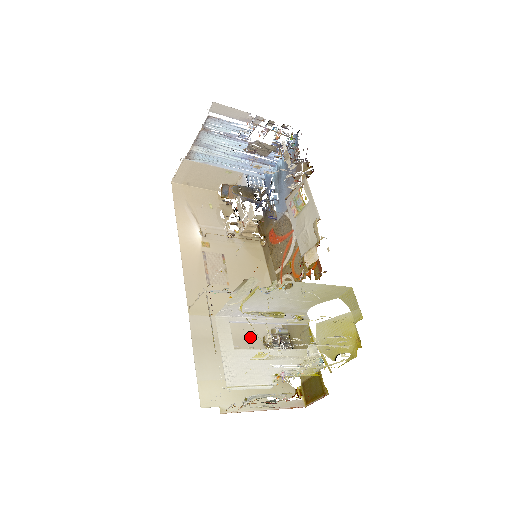
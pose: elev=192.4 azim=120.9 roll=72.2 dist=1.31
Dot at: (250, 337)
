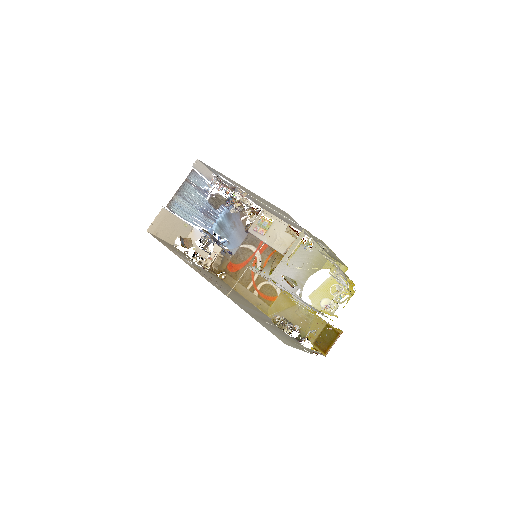
Dot at: (266, 320)
